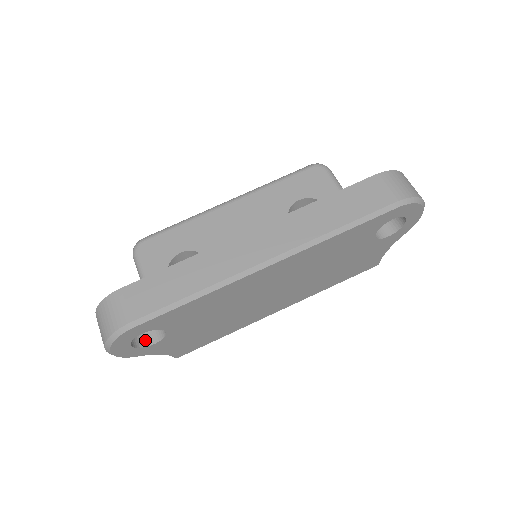
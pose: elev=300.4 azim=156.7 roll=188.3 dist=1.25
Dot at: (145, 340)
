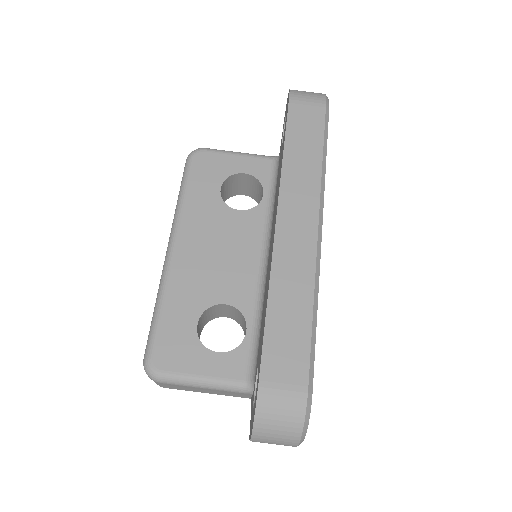
Dot at: occluded
